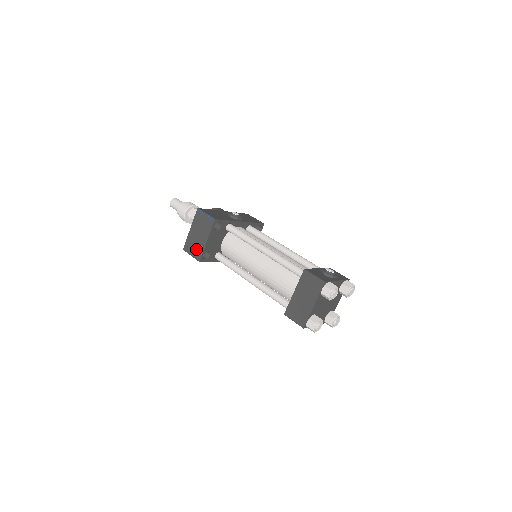
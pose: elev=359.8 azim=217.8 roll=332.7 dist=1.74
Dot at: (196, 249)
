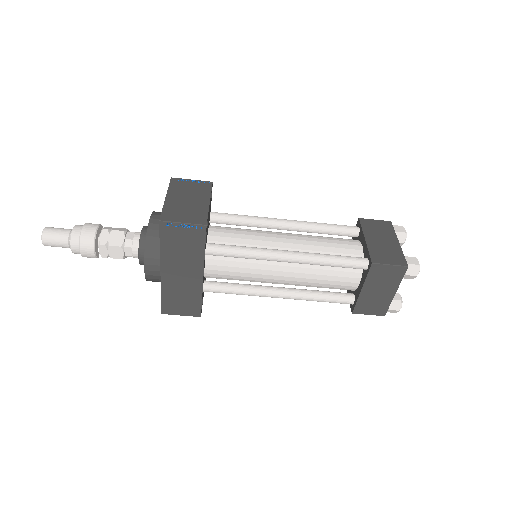
Dot at: (191, 213)
